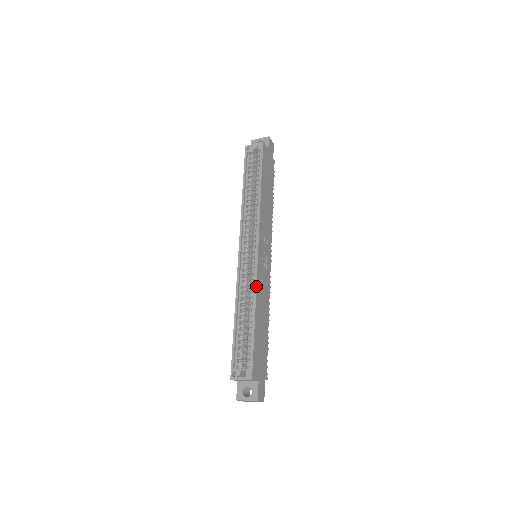
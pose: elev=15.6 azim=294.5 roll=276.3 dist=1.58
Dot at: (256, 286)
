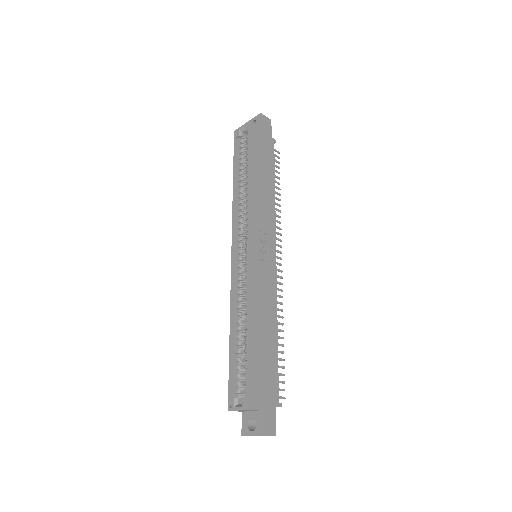
Dot at: (249, 293)
